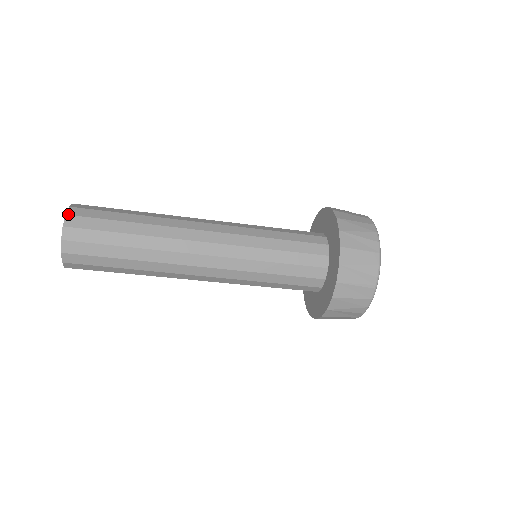
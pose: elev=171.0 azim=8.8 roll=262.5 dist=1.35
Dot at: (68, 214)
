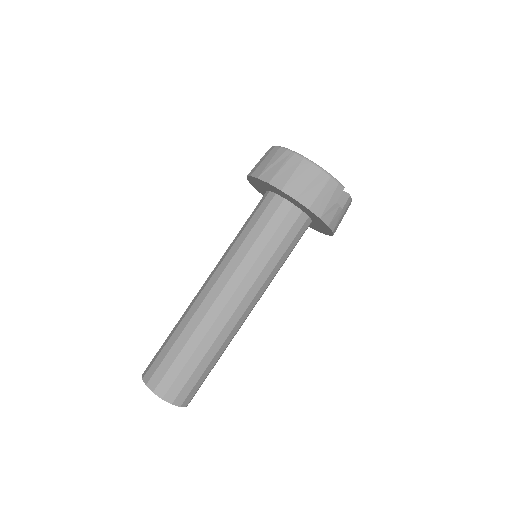
Dot at: (143, 373)
